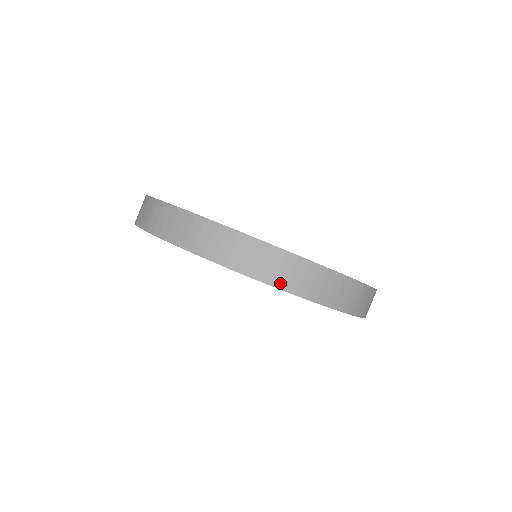
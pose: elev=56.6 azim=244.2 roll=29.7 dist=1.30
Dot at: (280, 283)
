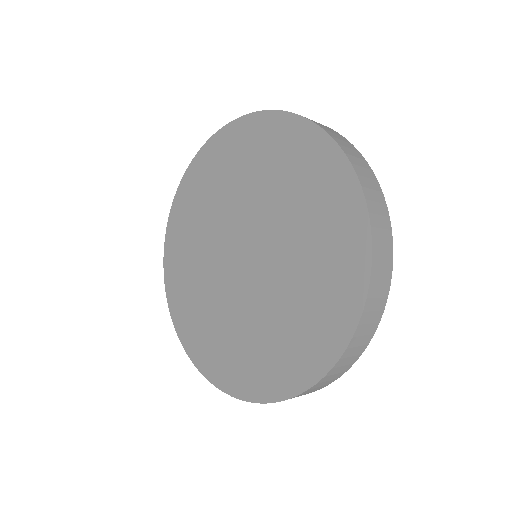
Dot at: (370, 206)
